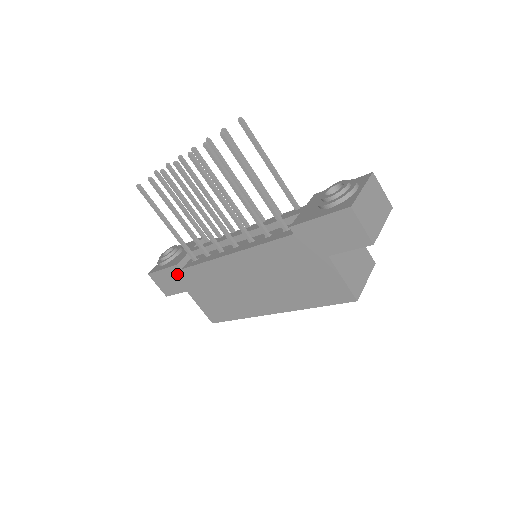
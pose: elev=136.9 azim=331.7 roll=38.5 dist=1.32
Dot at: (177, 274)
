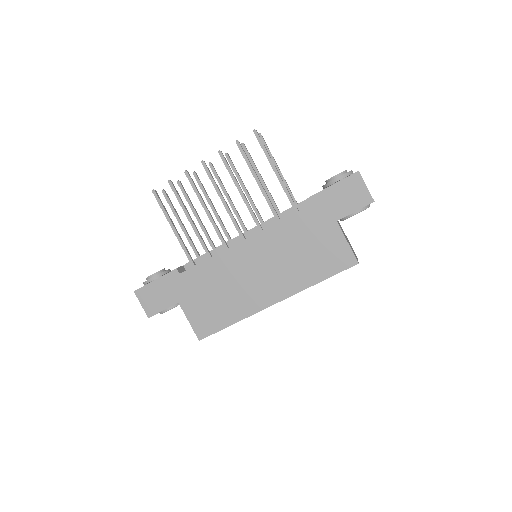
Dot at: (173, 281)
